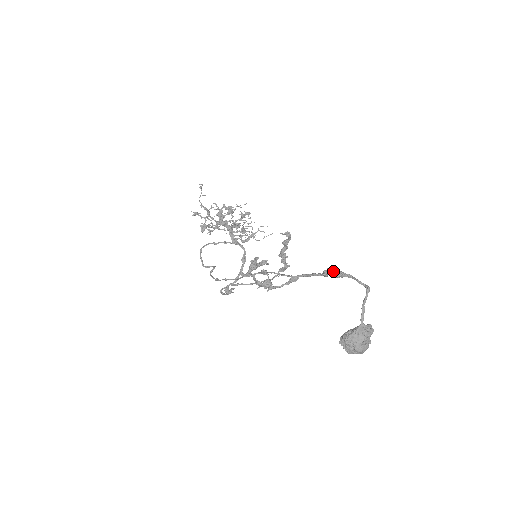
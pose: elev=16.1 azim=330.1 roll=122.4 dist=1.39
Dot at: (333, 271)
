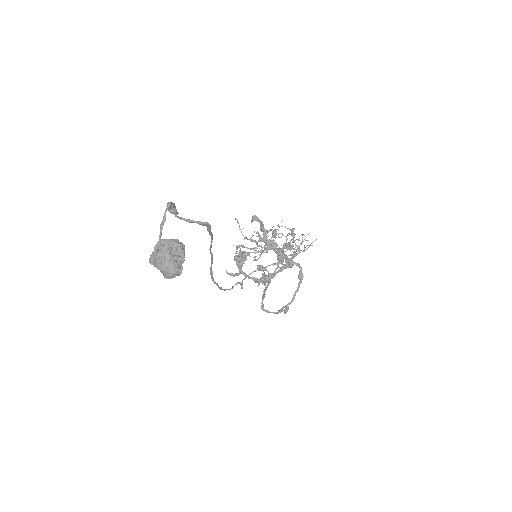
Dot at: occluded
